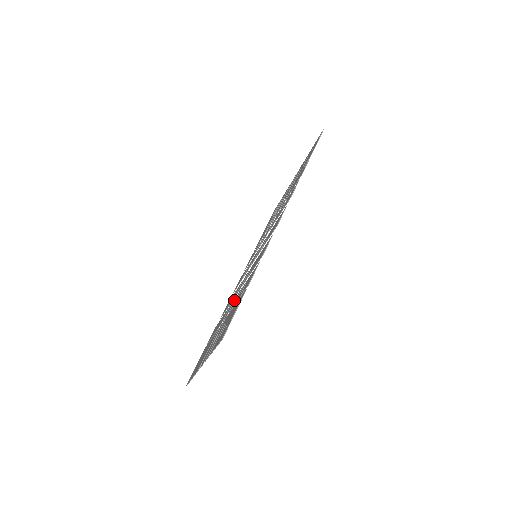
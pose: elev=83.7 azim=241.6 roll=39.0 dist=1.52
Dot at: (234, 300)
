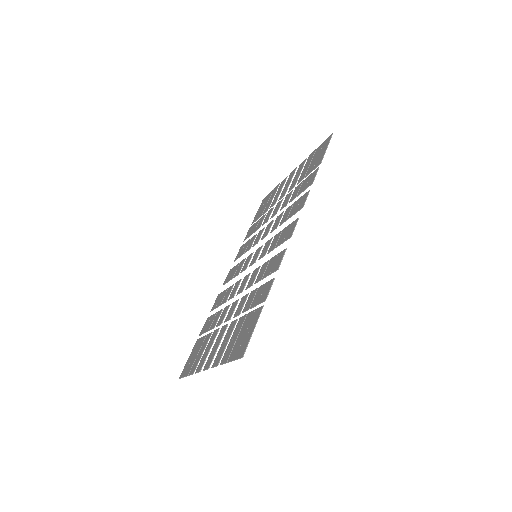
Dot at: (237, 303)
